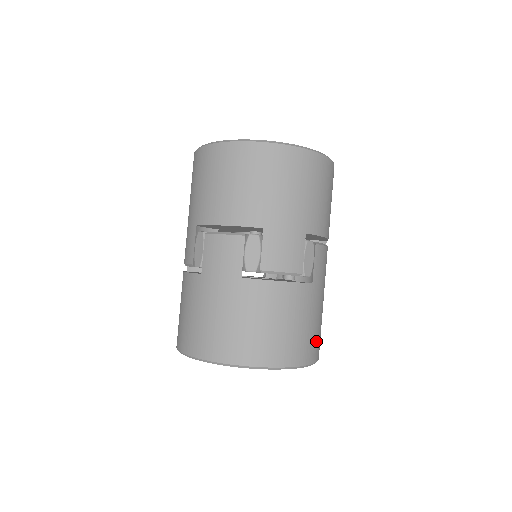
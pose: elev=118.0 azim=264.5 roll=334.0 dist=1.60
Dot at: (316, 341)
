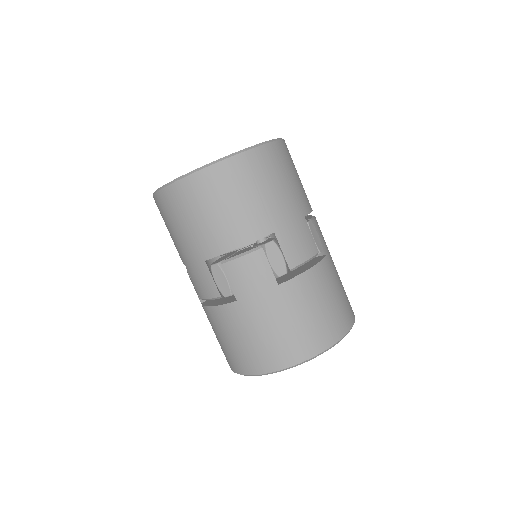
Dot at: occluded
